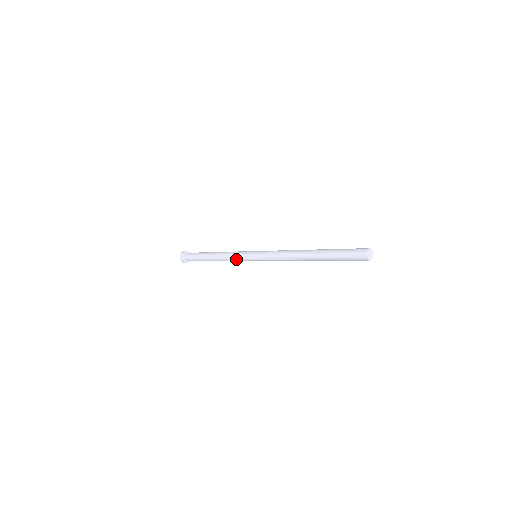
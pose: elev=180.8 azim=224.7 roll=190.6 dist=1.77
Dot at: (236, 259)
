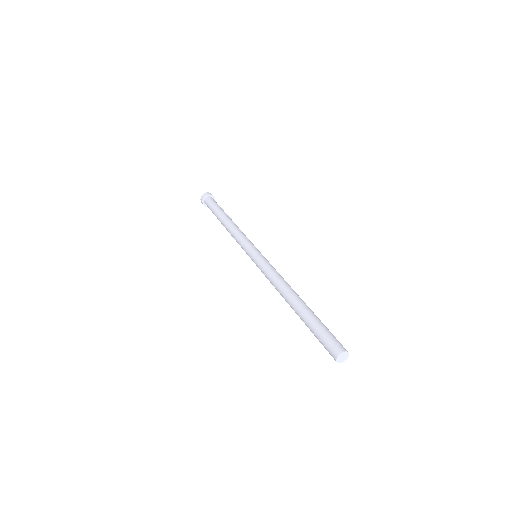
Dot at: (239, 243)
